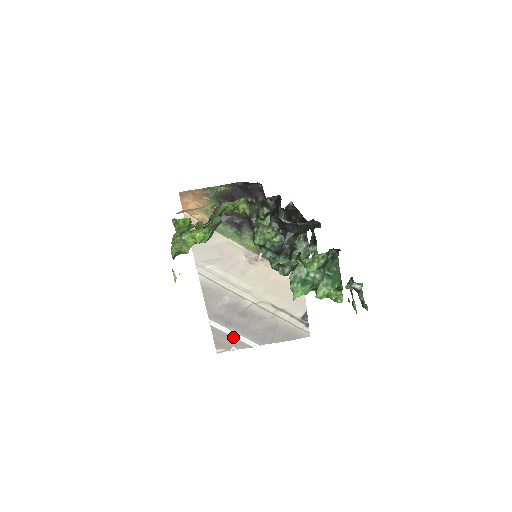
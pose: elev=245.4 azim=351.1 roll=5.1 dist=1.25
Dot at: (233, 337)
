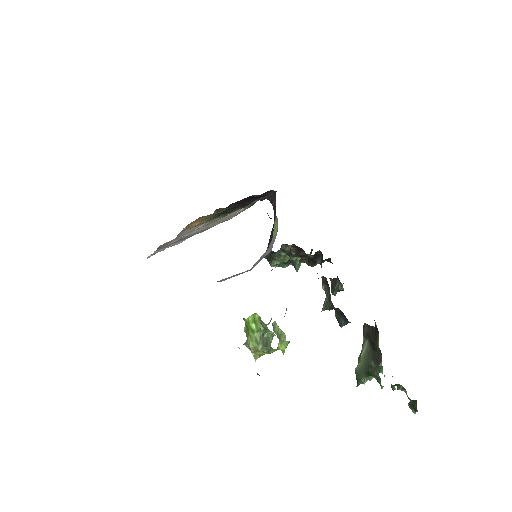
Dot at: occluded
